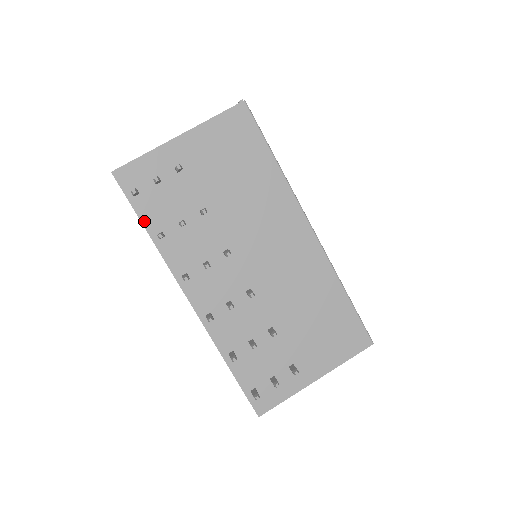
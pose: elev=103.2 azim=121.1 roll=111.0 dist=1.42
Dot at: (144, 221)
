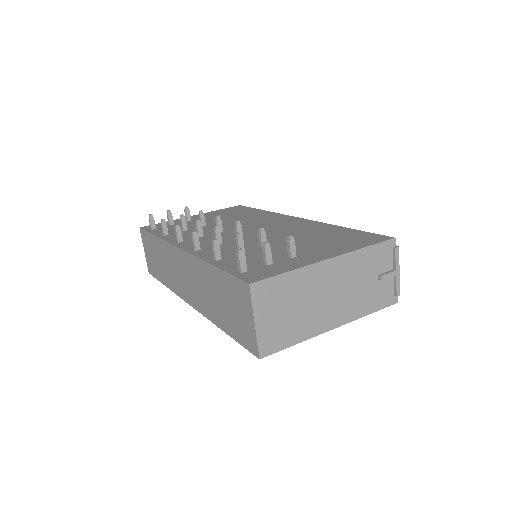
Dot at: (155, 234)
